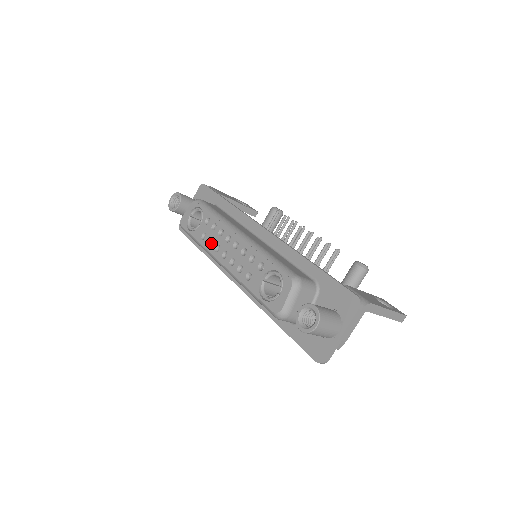
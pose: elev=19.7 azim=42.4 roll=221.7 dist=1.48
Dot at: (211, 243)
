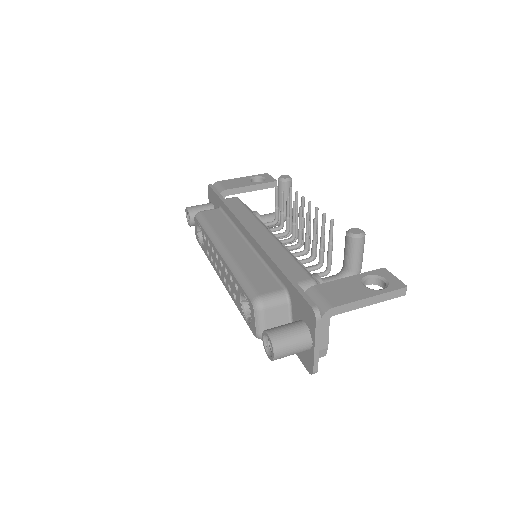
Dot at: occluded
